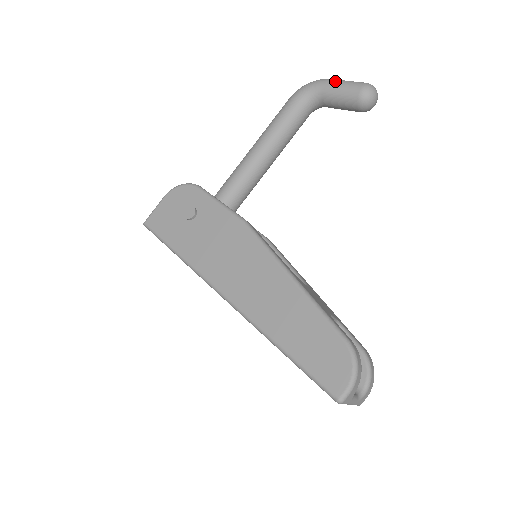
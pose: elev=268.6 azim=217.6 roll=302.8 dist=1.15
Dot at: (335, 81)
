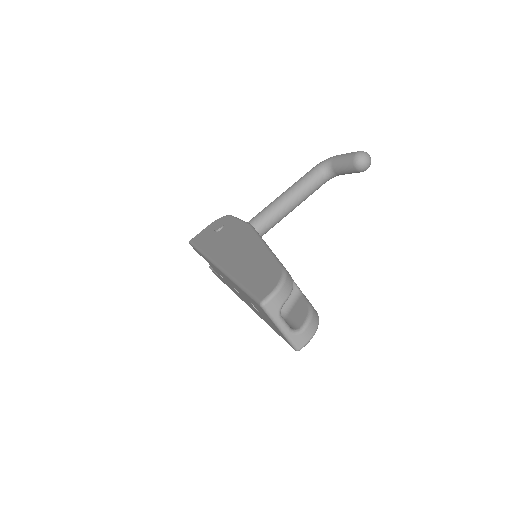
Dot at: (342, 154)
